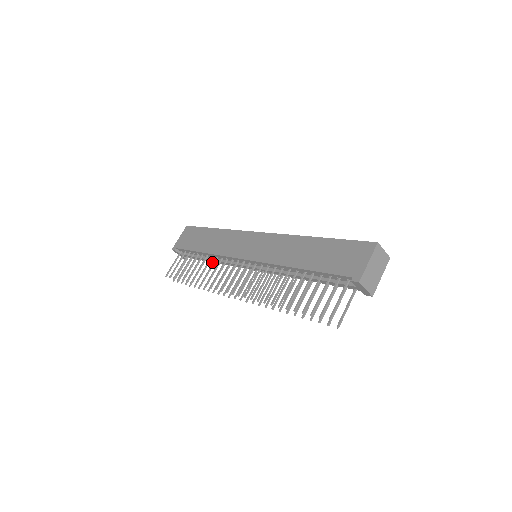
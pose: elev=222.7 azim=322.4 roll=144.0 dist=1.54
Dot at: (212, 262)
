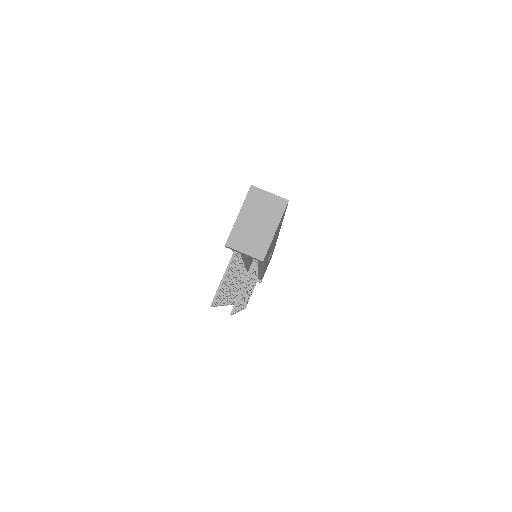
Dot at: occluded
